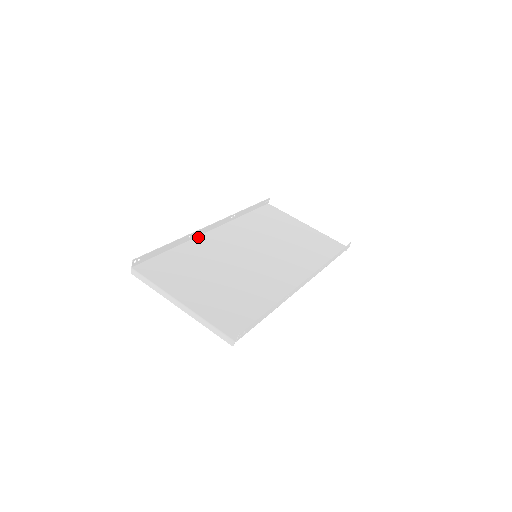
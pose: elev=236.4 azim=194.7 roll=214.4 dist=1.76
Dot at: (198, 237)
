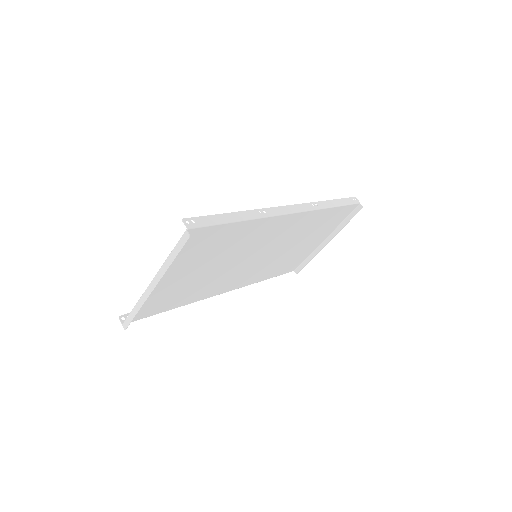
Dot at: (206, 298)
